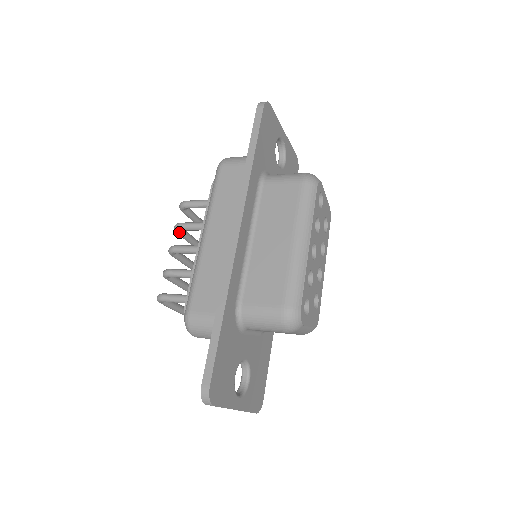
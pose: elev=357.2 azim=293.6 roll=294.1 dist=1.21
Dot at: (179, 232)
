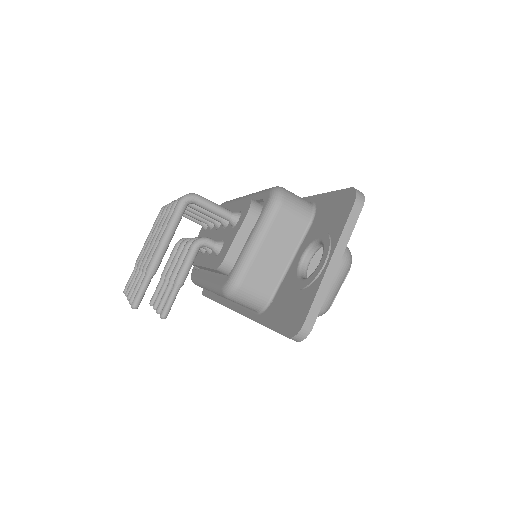
Dot at: occluded
